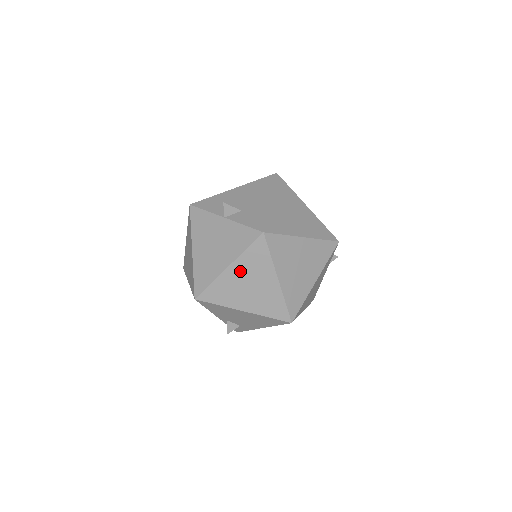
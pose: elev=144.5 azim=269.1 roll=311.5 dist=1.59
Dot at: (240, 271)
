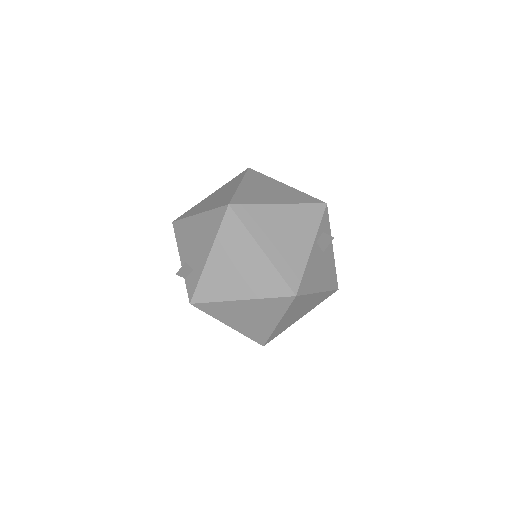
Dot at: (217, 193)
